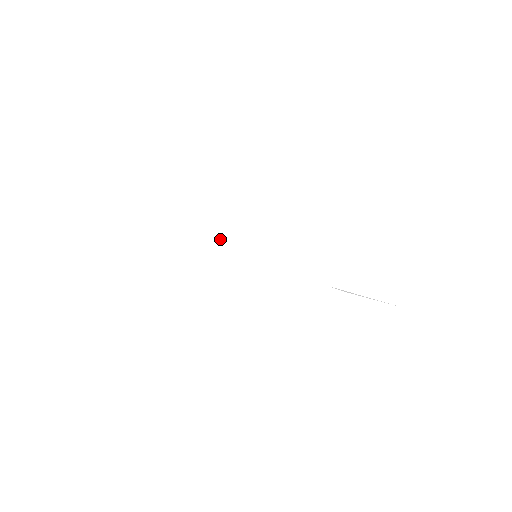
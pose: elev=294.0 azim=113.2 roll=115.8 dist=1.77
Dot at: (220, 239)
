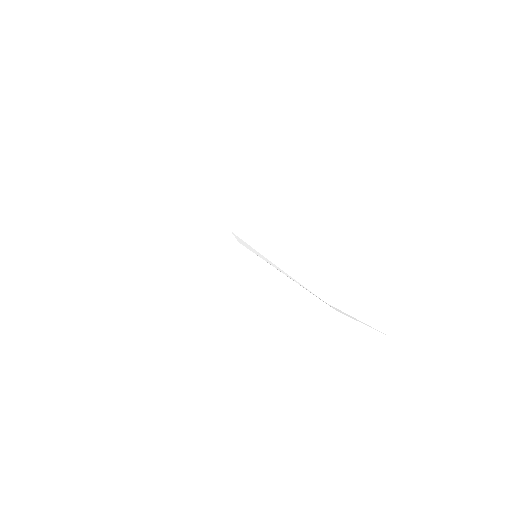
Dot at: (222, 230)
